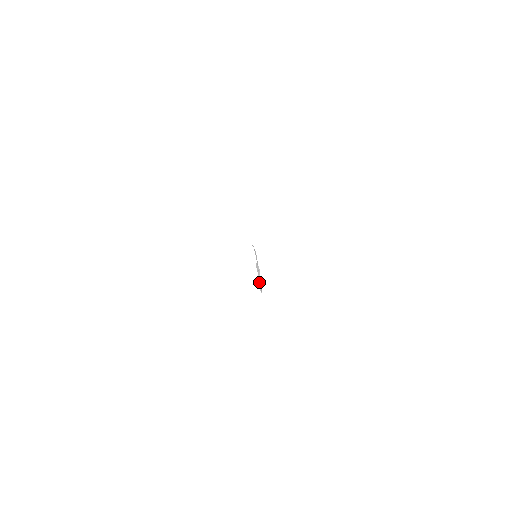
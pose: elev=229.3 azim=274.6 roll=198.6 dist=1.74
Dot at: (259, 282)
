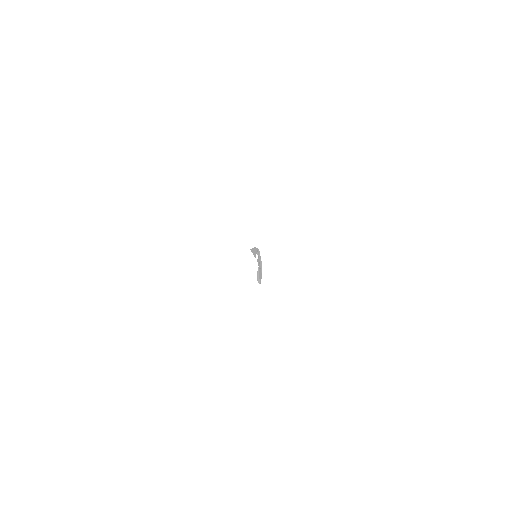
Dot at: (258, 274)
